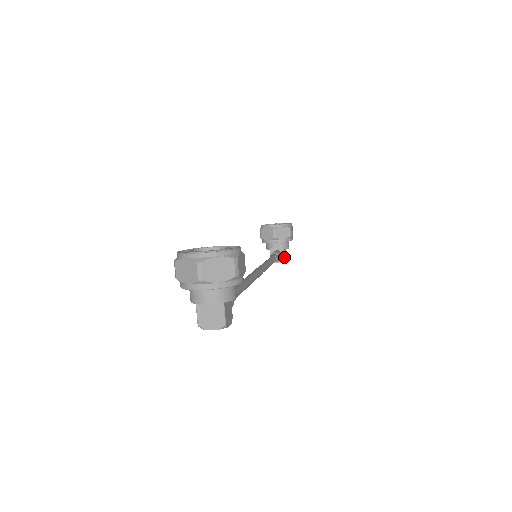
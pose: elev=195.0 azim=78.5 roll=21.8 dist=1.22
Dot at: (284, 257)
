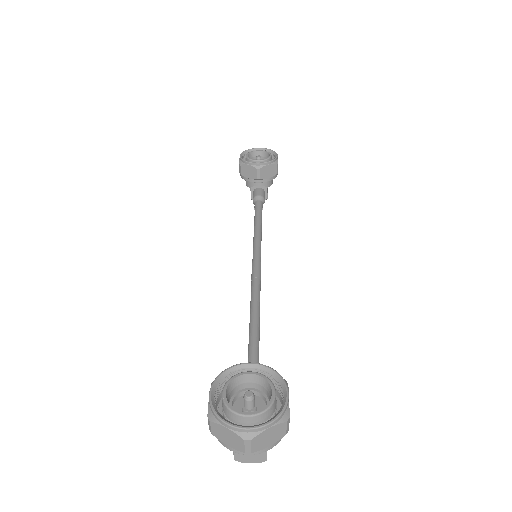
Dot at: (267, 195)
